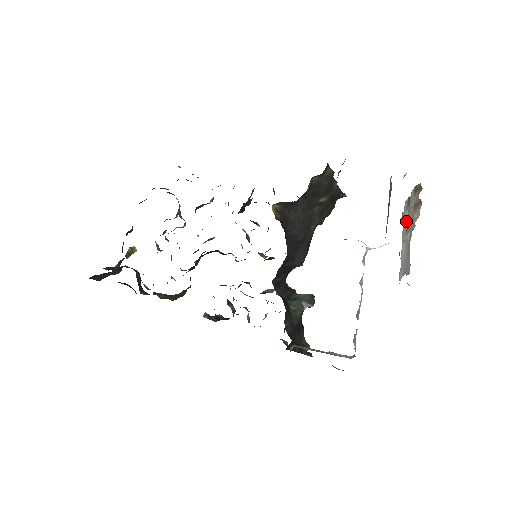
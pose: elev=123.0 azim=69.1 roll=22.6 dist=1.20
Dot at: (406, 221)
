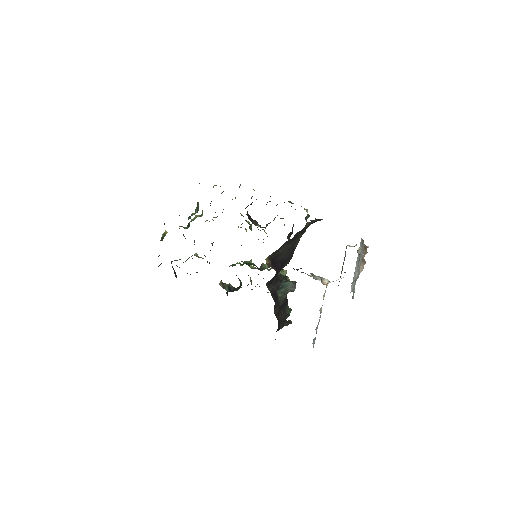
Dot at: (359, 256)
